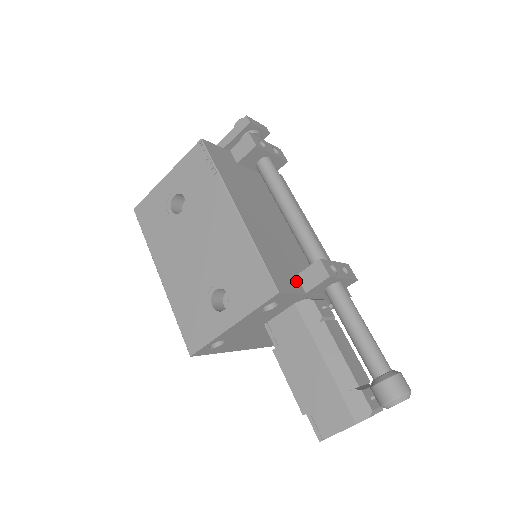
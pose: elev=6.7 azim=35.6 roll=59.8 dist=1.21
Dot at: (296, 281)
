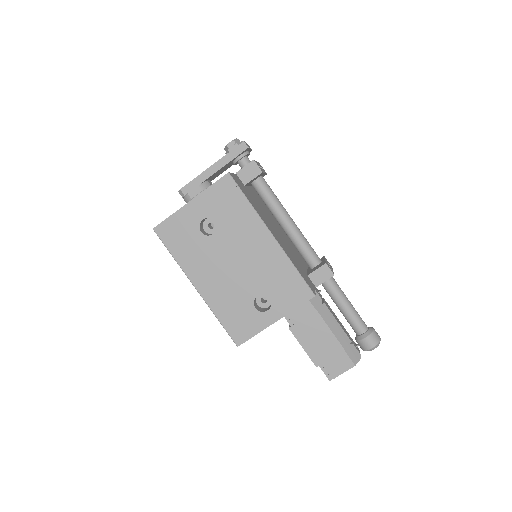
Dot at: (309, 280)
